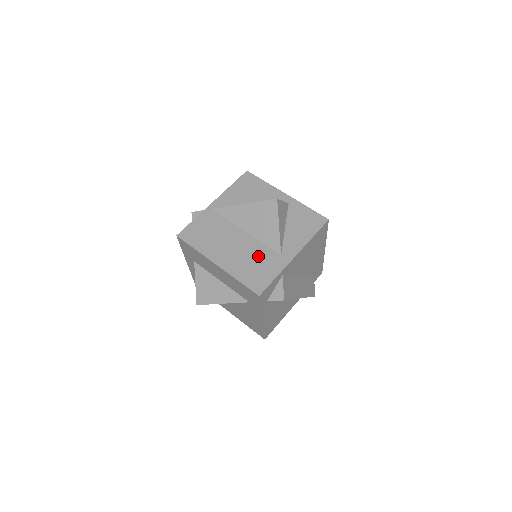
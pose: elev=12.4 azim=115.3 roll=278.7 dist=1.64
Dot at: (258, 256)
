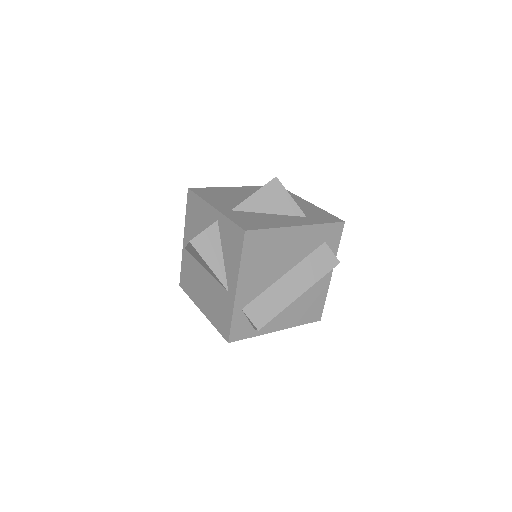
Dot at: (217, 297)
